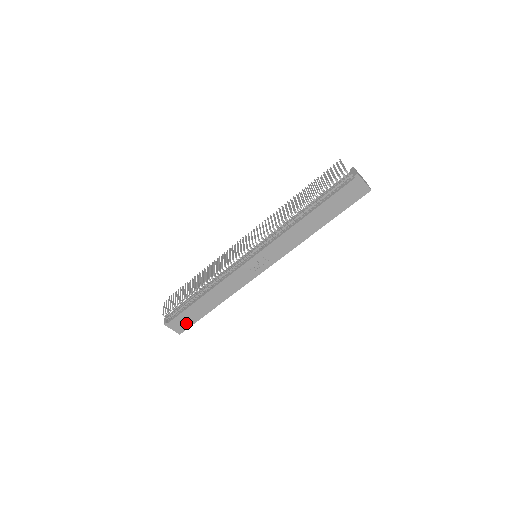
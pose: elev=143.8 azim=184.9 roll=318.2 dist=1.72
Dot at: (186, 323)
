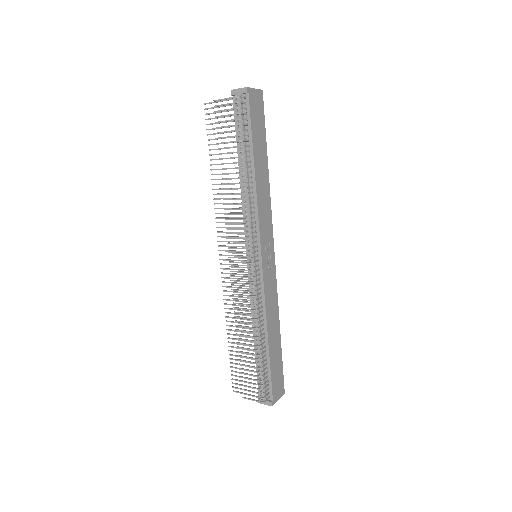
Dot at: (279, 379)
